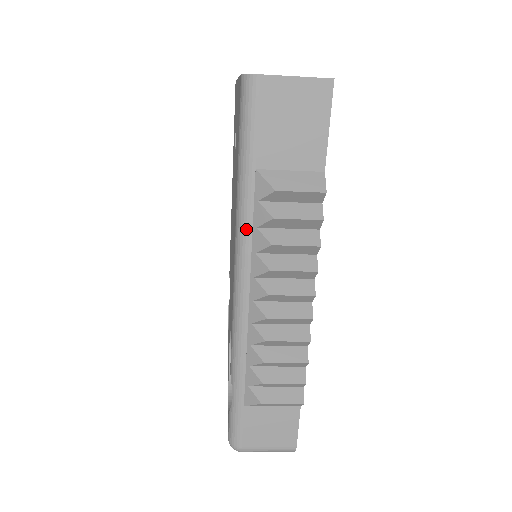
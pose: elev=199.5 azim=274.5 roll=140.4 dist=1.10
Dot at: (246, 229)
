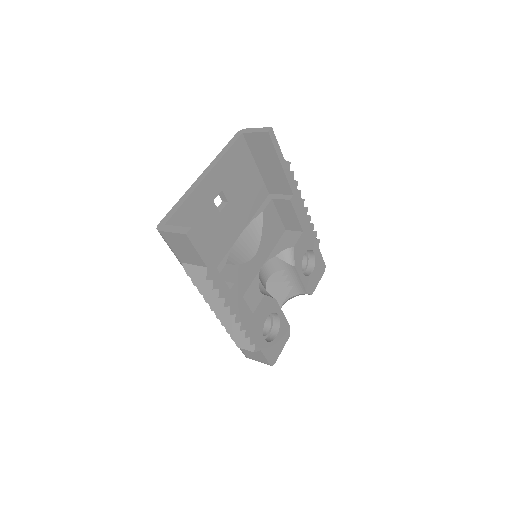
Dot at: occluded
